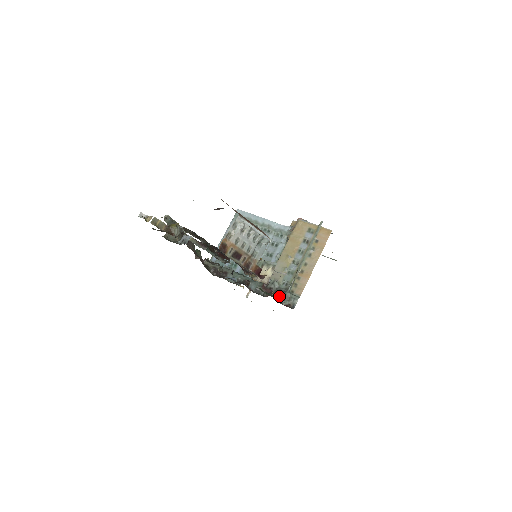
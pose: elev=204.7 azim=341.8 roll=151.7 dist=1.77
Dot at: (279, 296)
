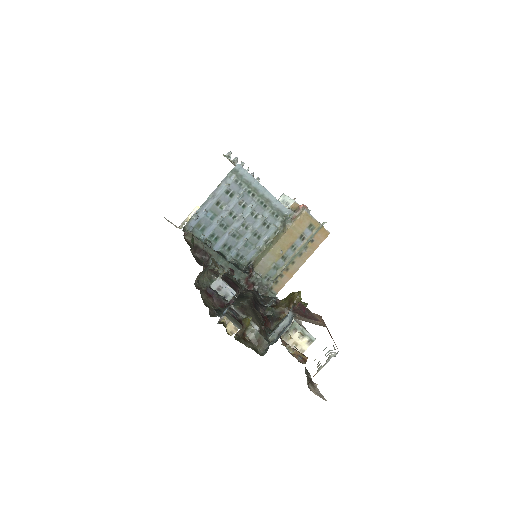
Dot at: occluded
